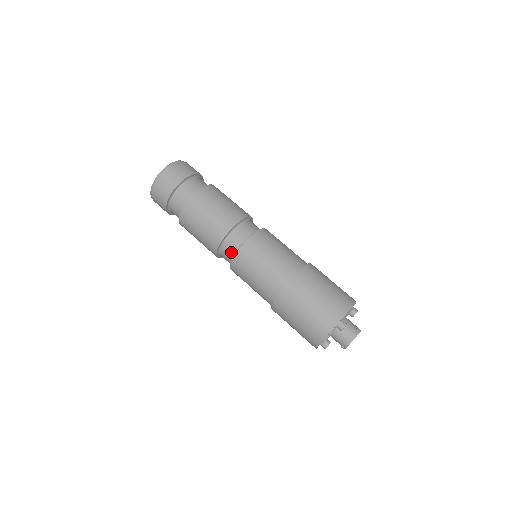
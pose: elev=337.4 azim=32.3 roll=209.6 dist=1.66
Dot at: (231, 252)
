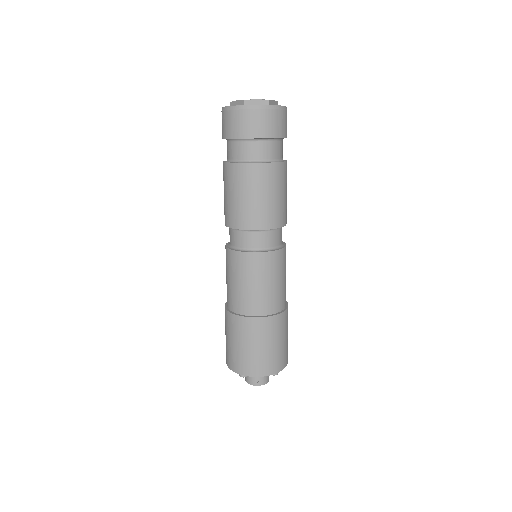
Dot at: (230, 239)
